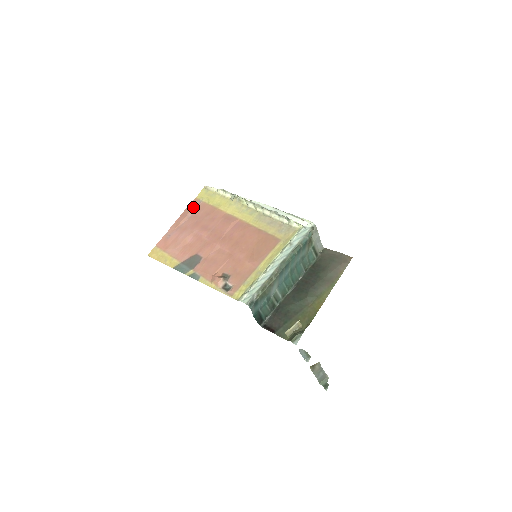
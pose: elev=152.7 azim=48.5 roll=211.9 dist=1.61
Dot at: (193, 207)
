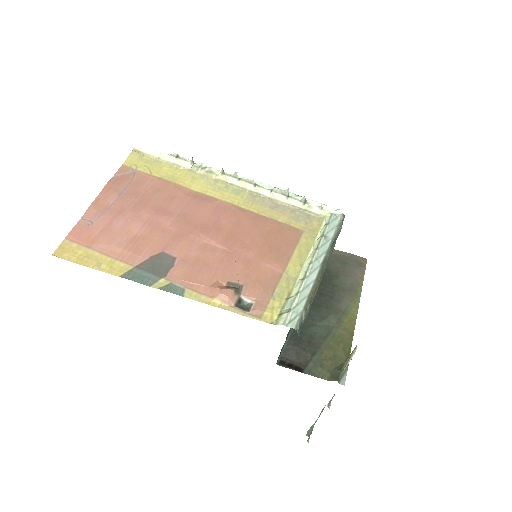
Dot at: (124, 178)
